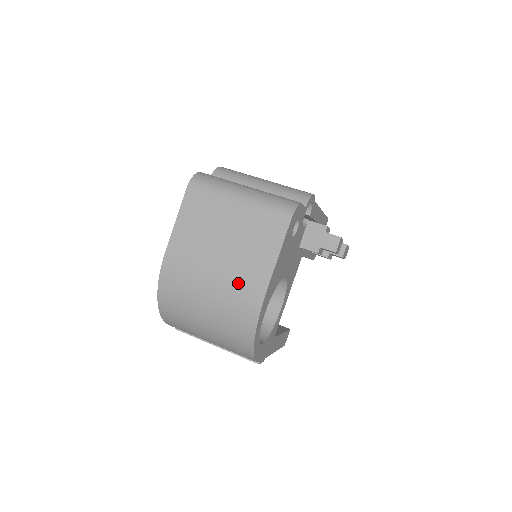
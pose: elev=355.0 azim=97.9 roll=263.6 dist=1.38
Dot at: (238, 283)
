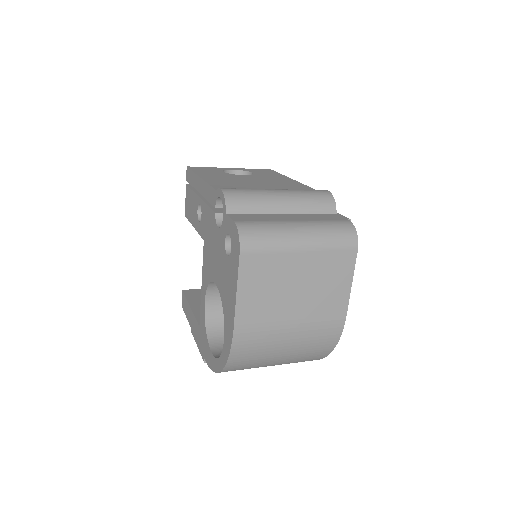
Dot at: (318, 323)
